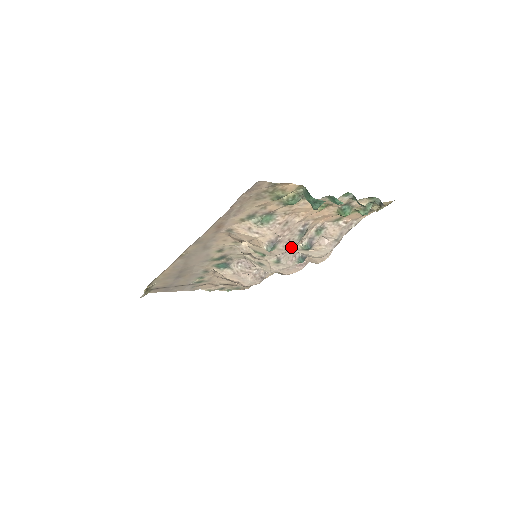
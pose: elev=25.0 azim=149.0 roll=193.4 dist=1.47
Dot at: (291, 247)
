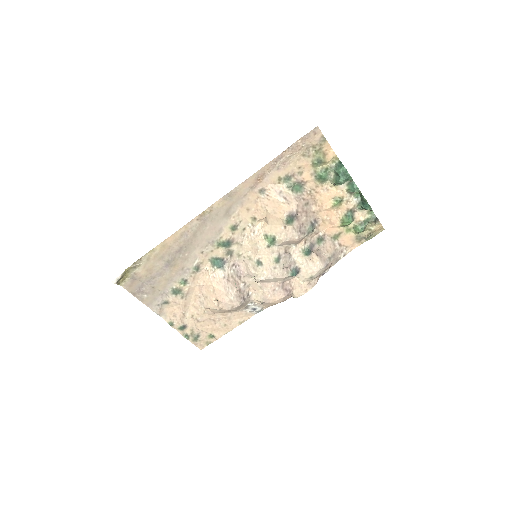
Dot at: (301, 234)
